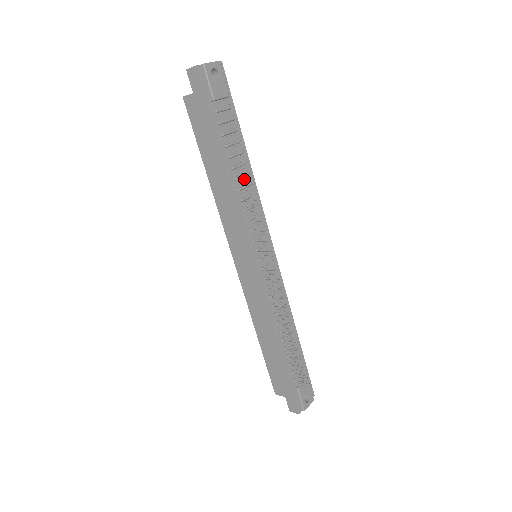
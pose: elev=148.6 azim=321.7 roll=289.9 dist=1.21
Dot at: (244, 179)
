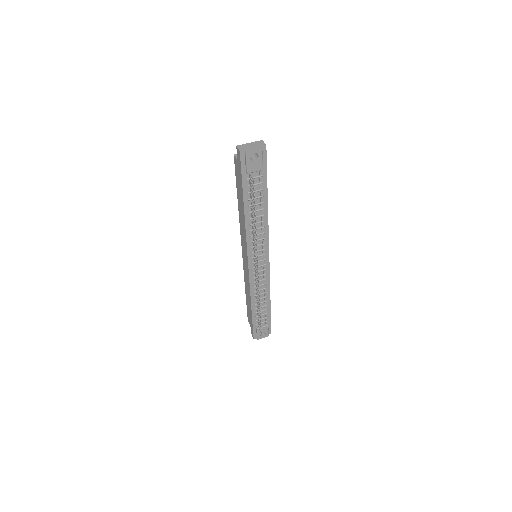
Dot at: (258, 218)
